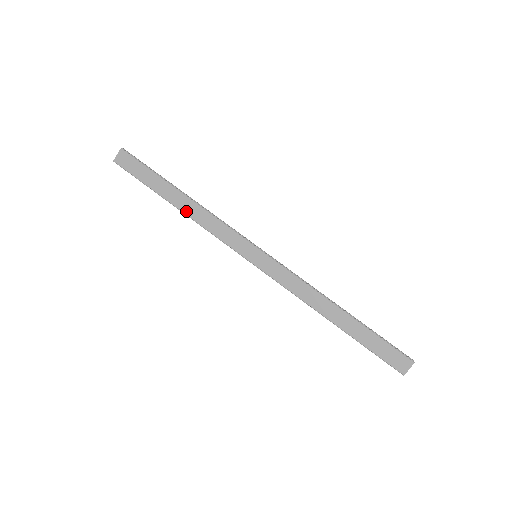
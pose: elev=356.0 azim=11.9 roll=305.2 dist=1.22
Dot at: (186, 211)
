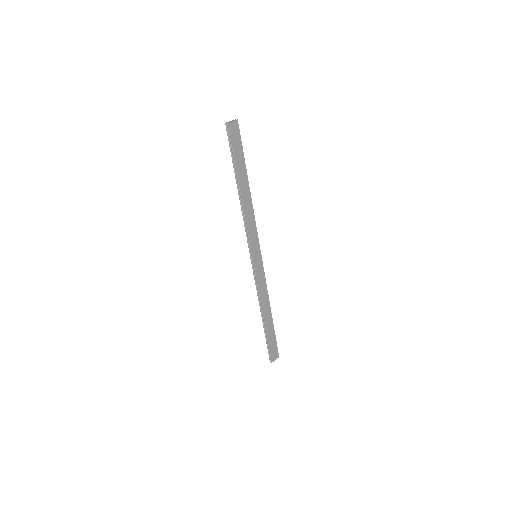
Dot at: (244, 199)
